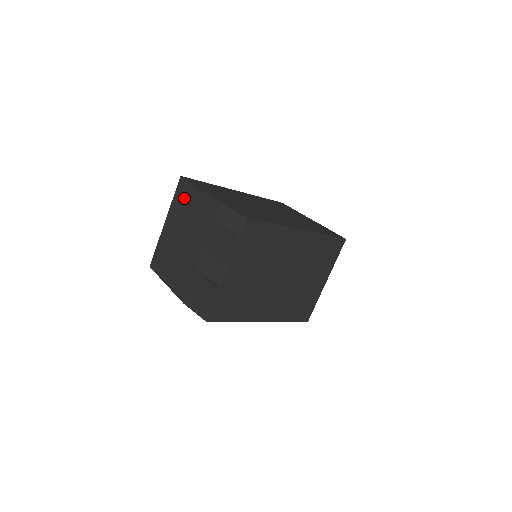
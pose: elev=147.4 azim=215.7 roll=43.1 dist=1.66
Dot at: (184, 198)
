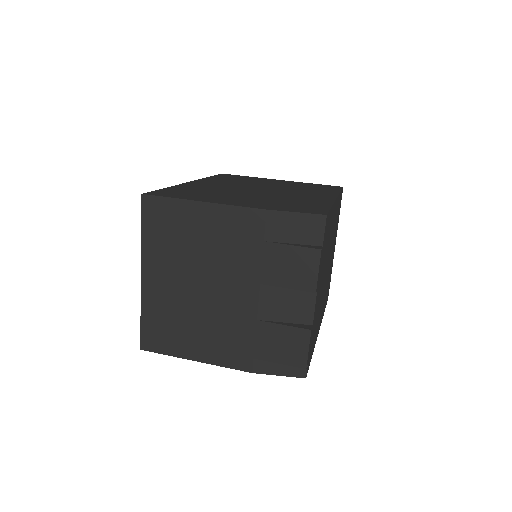
Dot at: (171, 226)
